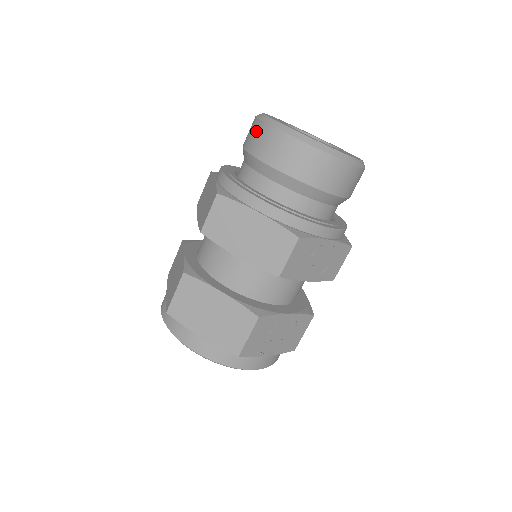
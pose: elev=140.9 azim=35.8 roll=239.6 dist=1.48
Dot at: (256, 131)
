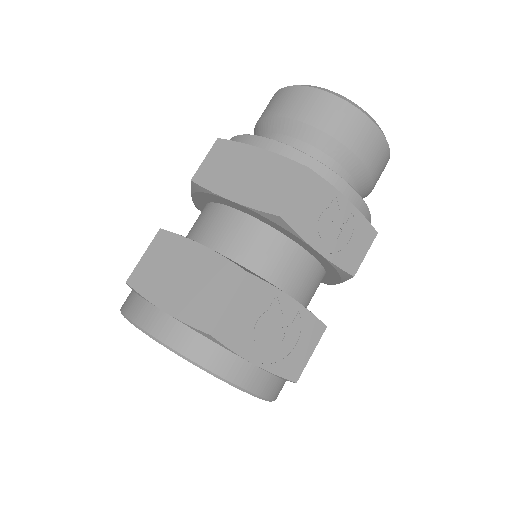
Dot at: (270, 102)
